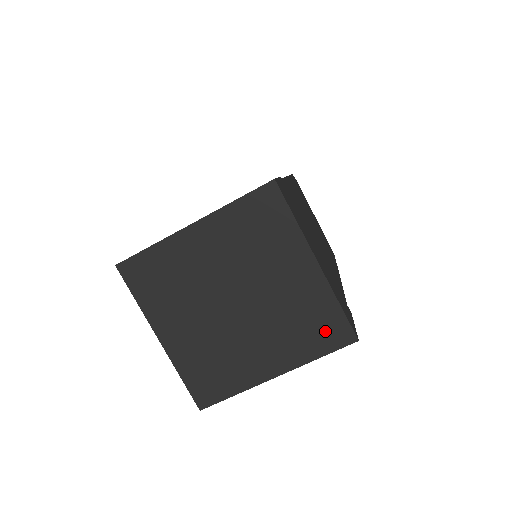
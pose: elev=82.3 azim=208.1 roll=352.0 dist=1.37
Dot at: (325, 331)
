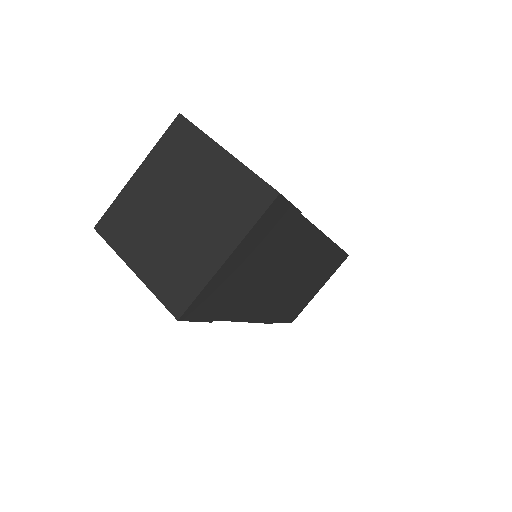
Dot at: (251, 199)
